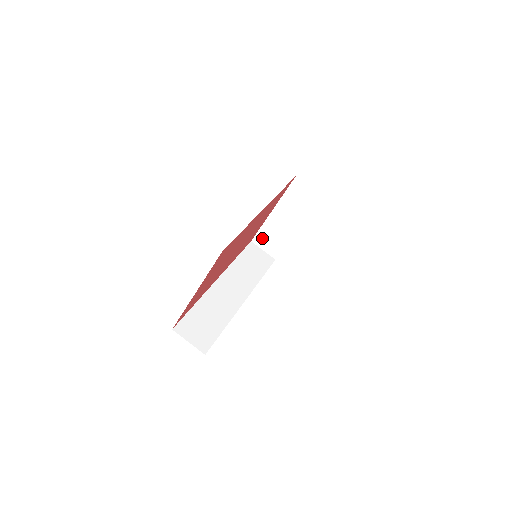
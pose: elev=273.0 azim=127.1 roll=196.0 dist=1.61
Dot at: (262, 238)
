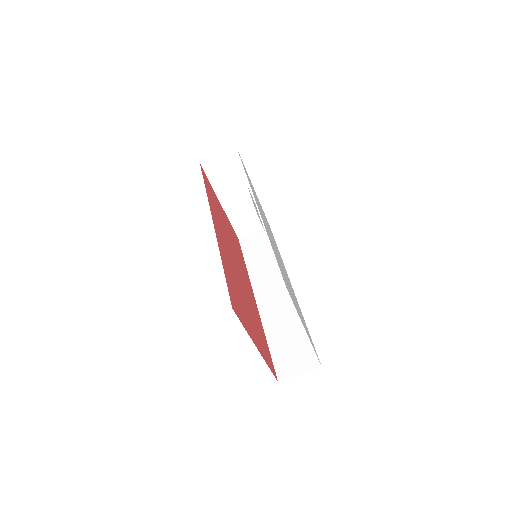
Dot at: (242, 228)
